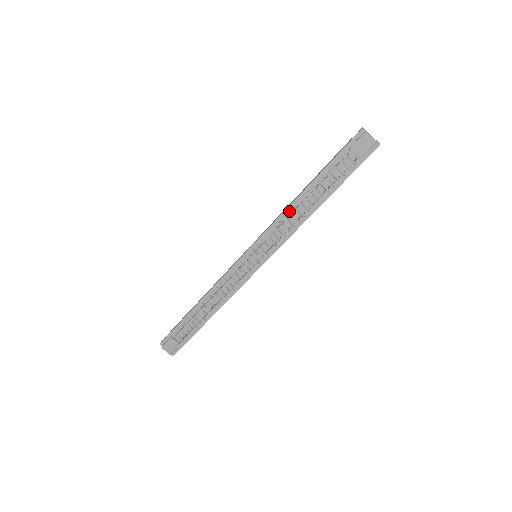
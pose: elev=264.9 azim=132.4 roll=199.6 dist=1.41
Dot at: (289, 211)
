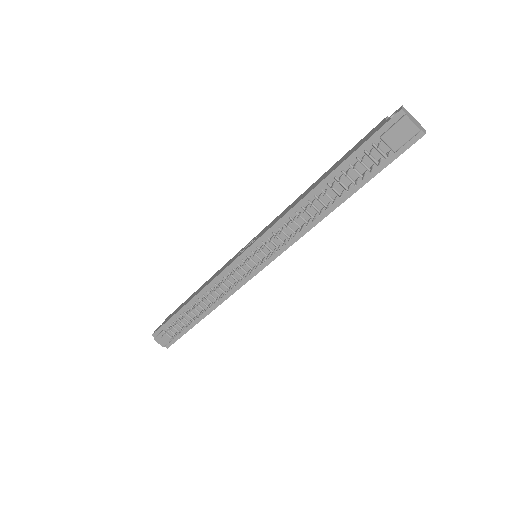
Dot at: (296, 211)
